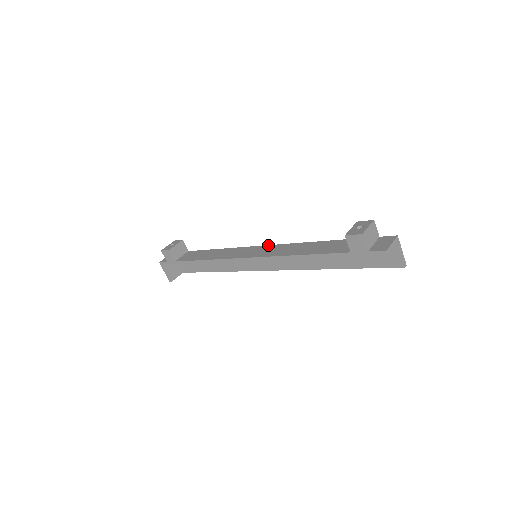
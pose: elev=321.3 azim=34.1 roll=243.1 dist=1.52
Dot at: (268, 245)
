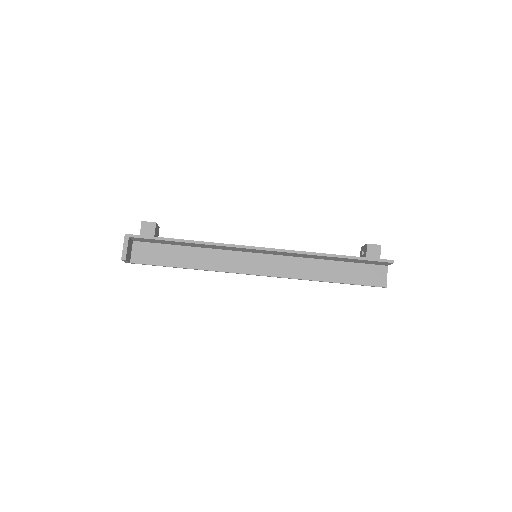
Dot at: occluded
